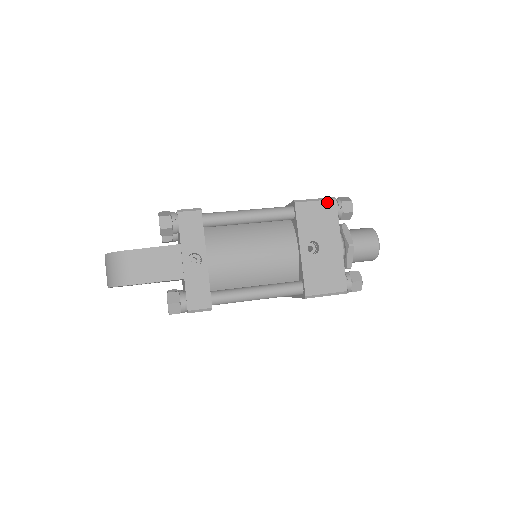
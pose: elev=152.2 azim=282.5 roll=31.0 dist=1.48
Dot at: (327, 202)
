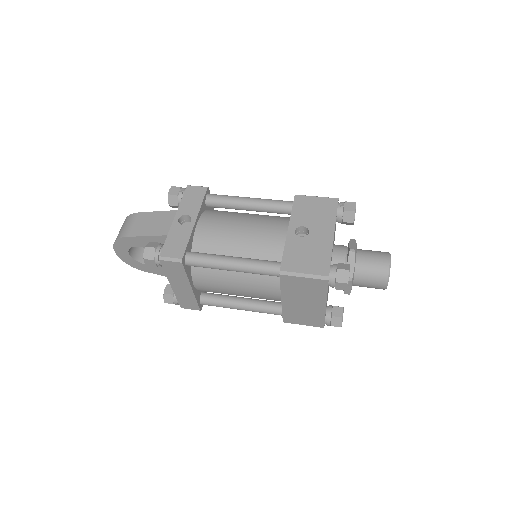
Dot at: (328, 199)
